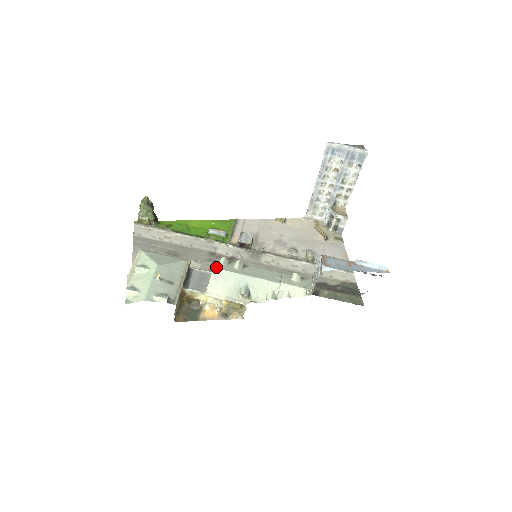
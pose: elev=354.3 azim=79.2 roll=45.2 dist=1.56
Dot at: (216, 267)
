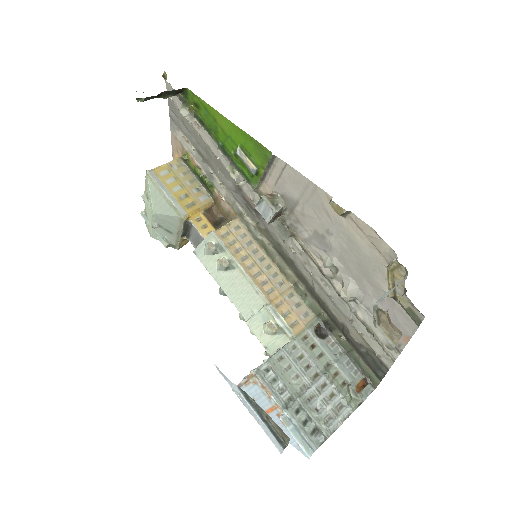
Dot at: (196, 254)
